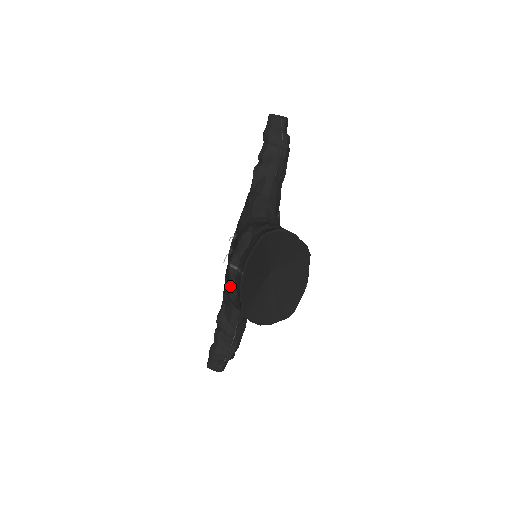
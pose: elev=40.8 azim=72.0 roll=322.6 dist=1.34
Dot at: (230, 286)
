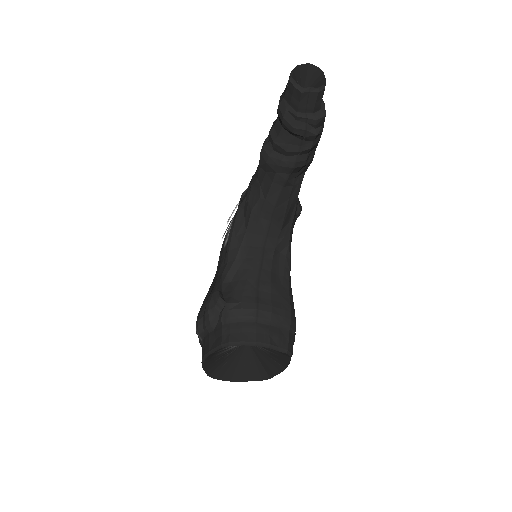
Dot at: (199, 340)
